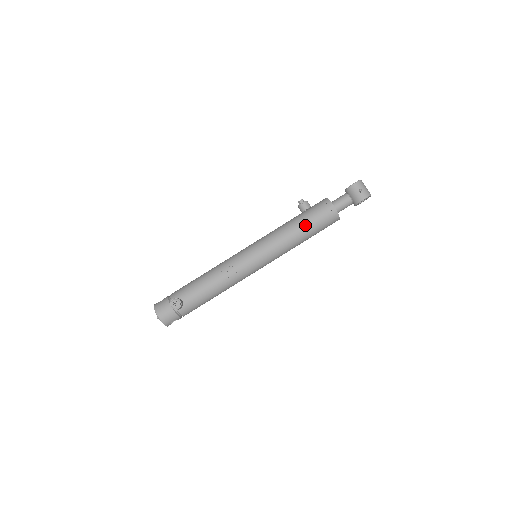
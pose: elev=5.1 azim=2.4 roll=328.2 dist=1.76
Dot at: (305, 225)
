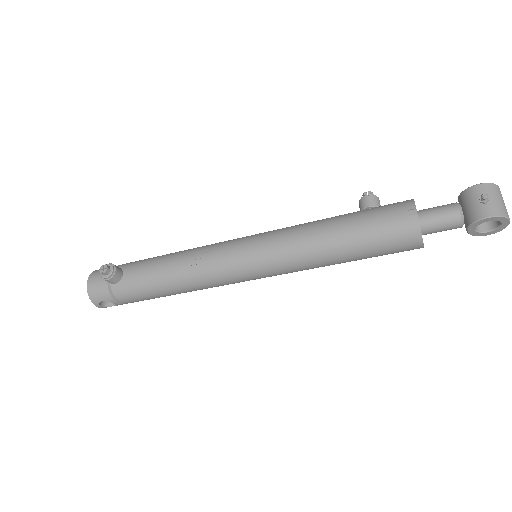
Dot at: (348, 226)
